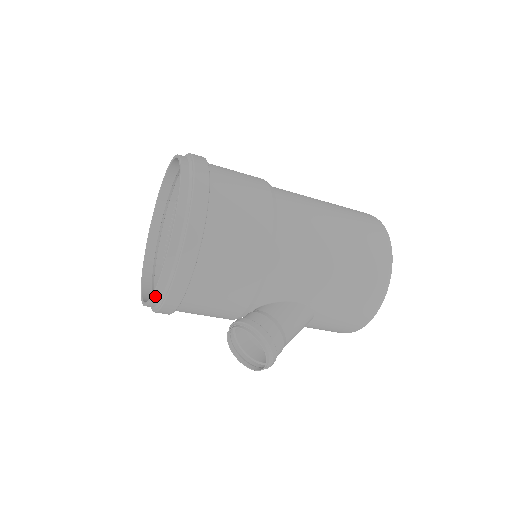
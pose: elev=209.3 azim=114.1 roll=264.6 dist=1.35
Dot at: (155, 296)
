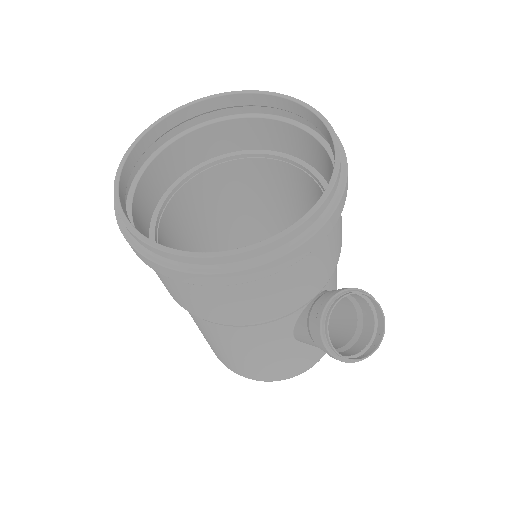
Dot at: (311, 218)
